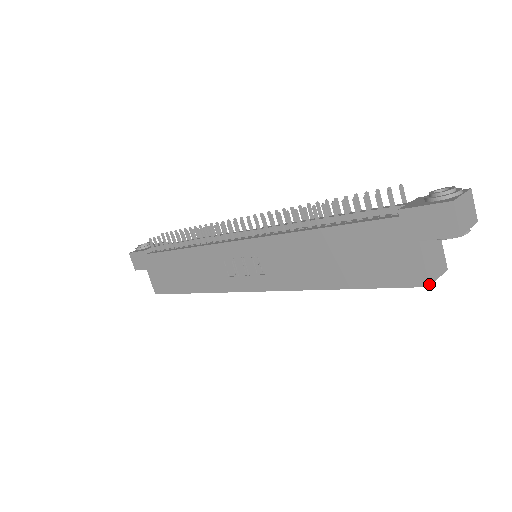
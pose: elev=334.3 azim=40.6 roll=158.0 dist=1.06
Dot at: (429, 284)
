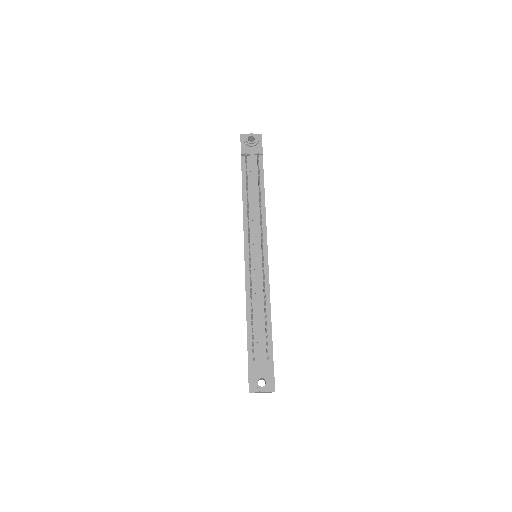
Dot at: occluded
